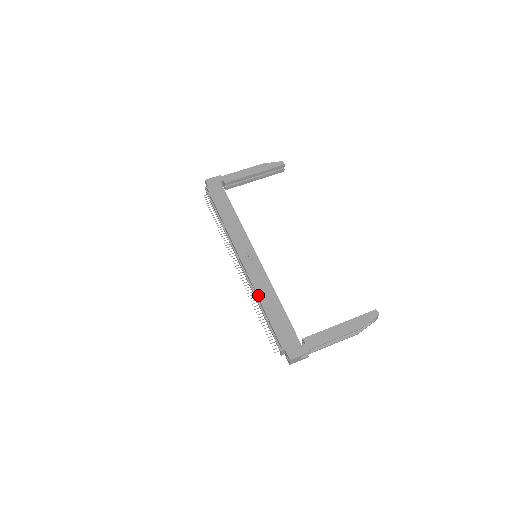
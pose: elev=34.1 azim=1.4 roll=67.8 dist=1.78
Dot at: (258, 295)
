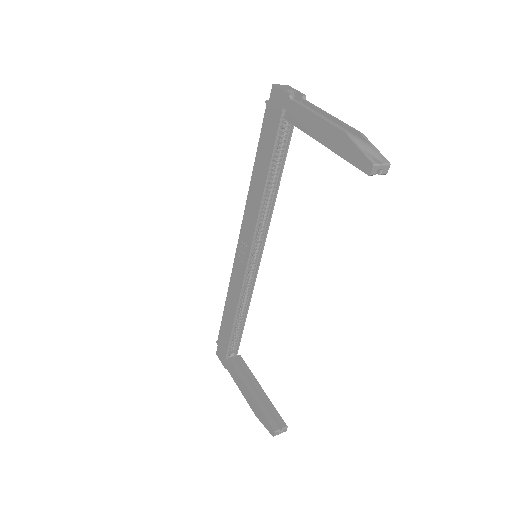
Dot at: (228, 292)
